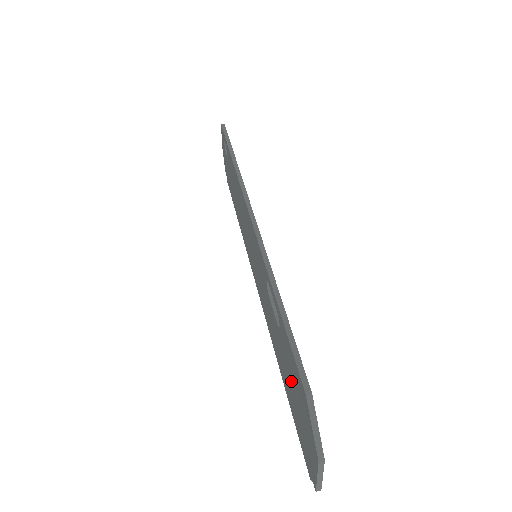
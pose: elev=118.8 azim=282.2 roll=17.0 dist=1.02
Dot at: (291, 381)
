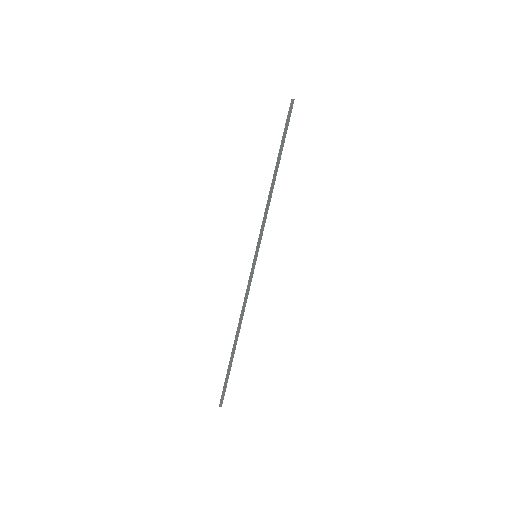
Dot at: occluded
